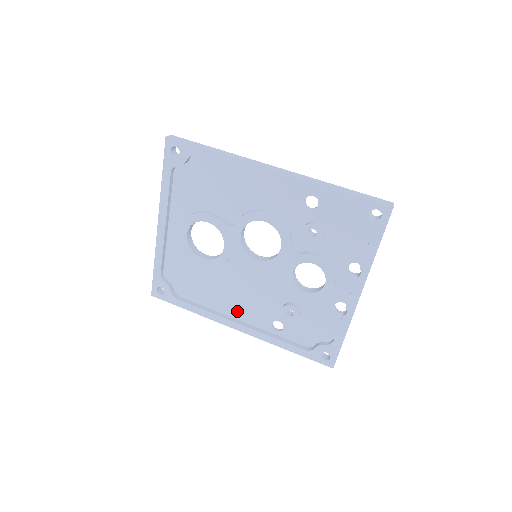
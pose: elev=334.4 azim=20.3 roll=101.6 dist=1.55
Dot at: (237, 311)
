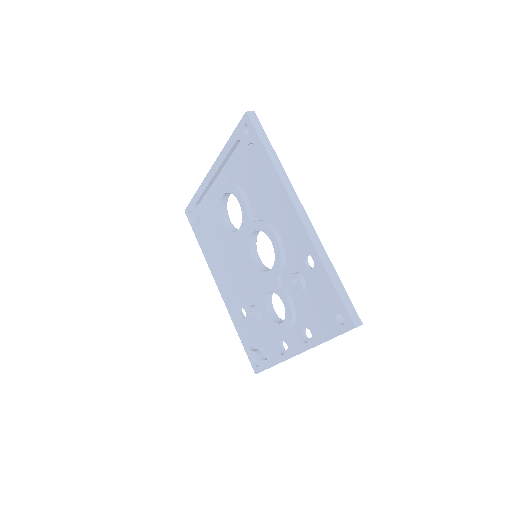
Dot at: (226, 276)
